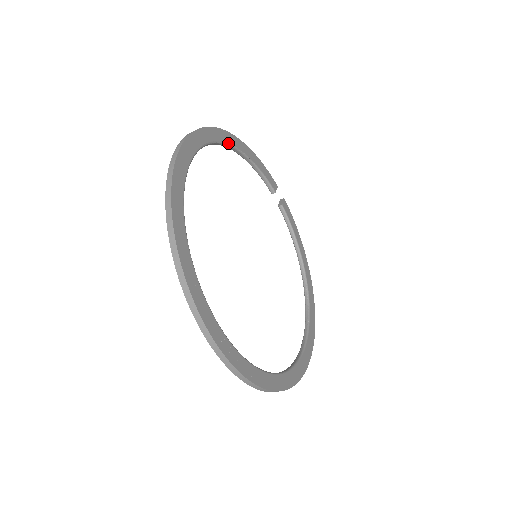
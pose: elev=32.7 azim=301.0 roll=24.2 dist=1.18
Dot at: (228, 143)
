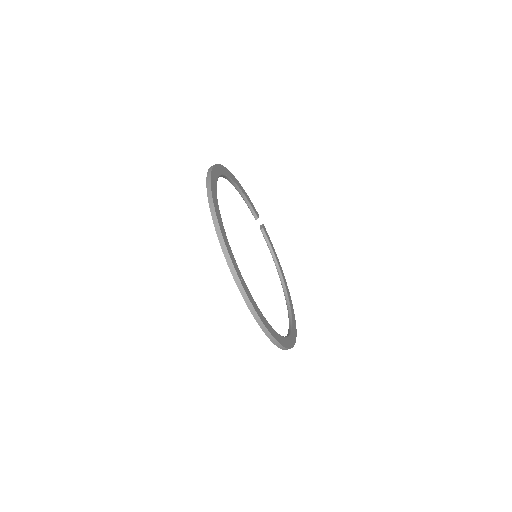
Dot at: (230, 178)
